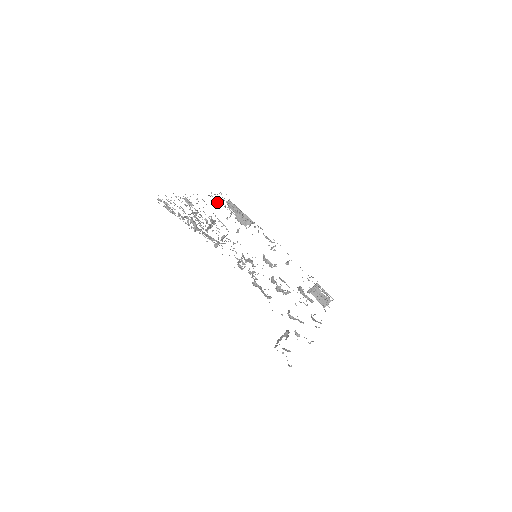
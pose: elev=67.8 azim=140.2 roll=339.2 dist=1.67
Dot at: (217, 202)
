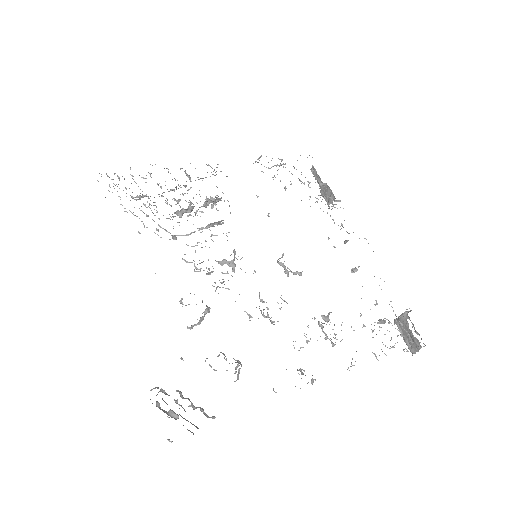
Dot at: (262, 171)
